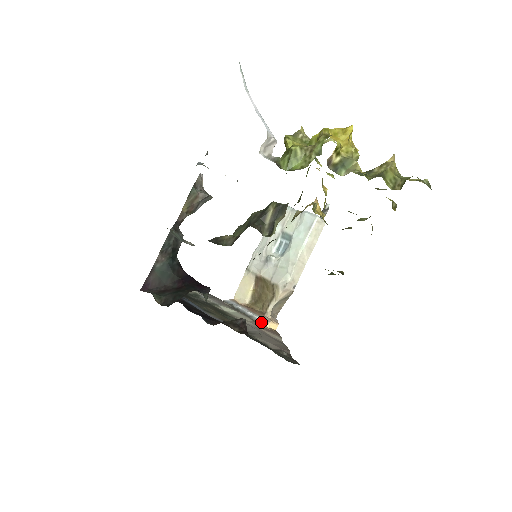
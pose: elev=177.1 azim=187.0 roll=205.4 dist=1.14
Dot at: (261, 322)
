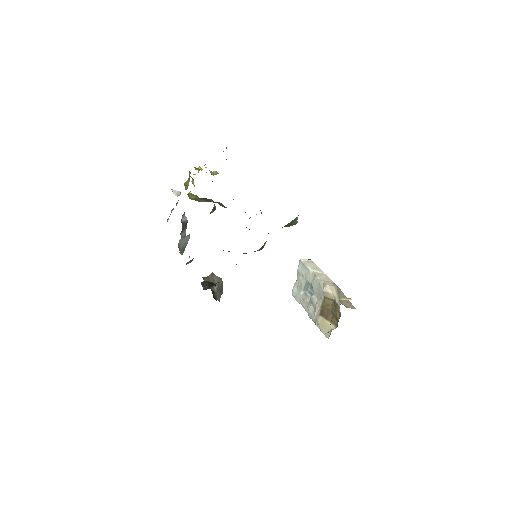
Dot at: occluded
